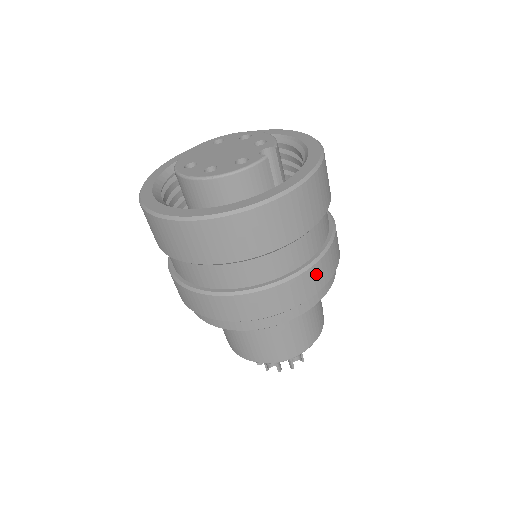
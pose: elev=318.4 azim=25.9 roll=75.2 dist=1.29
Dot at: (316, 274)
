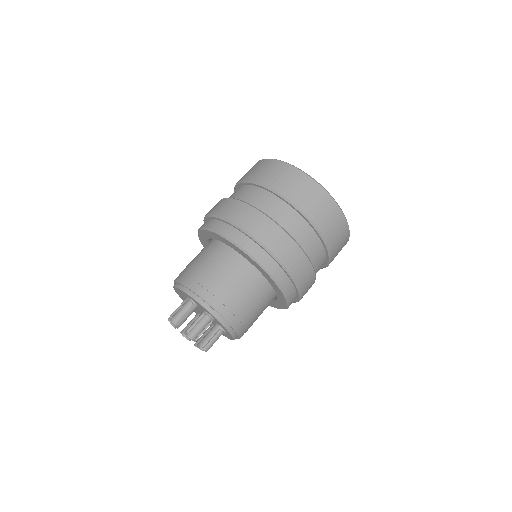
Dot at: (310, 287)
